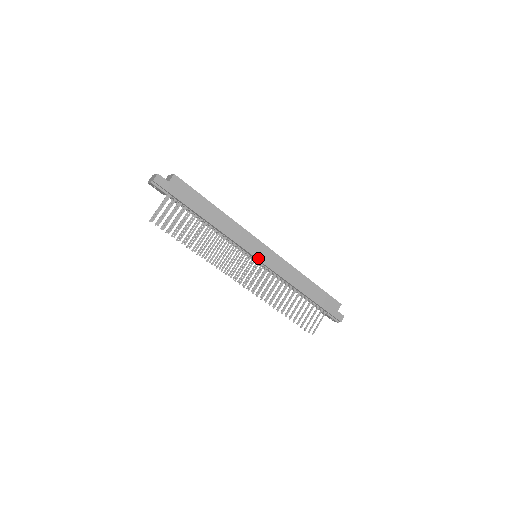
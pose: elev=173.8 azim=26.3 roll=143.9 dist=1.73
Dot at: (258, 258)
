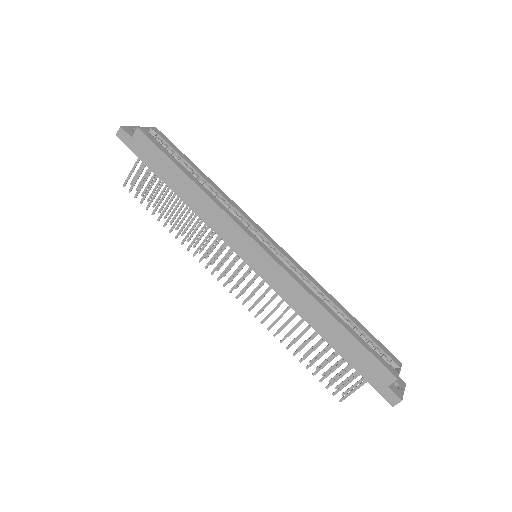
Dot at: (246, 261)
